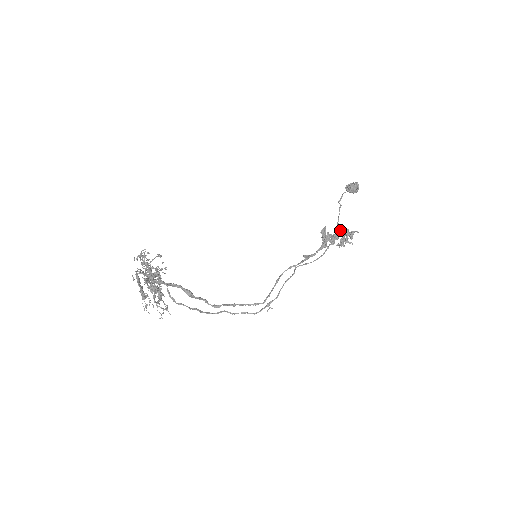
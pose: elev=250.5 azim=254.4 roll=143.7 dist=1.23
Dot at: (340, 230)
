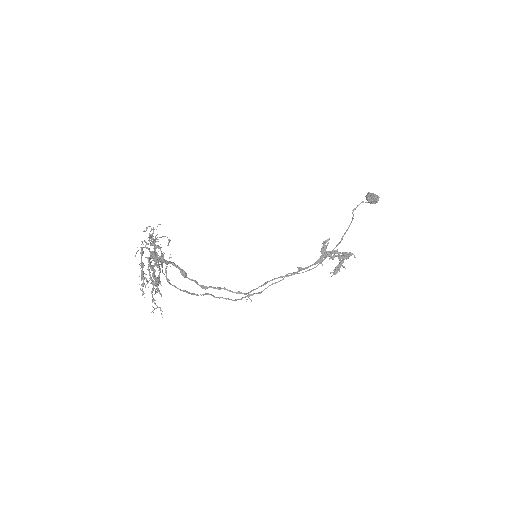
Dot at: occluded
